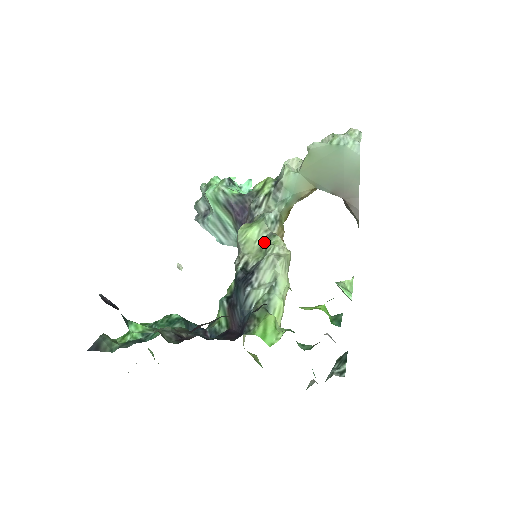
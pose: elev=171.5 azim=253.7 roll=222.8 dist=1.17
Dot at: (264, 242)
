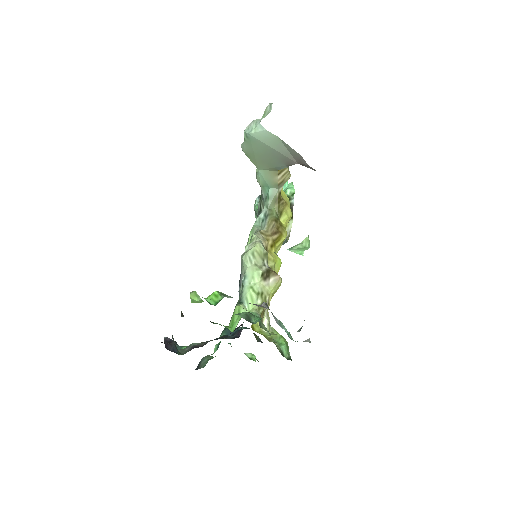
Dot at: occluded
